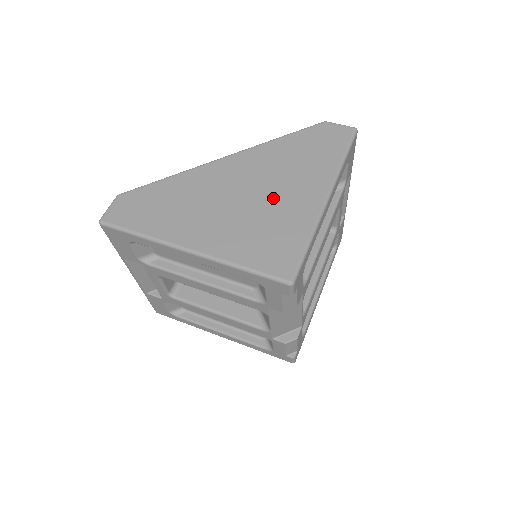
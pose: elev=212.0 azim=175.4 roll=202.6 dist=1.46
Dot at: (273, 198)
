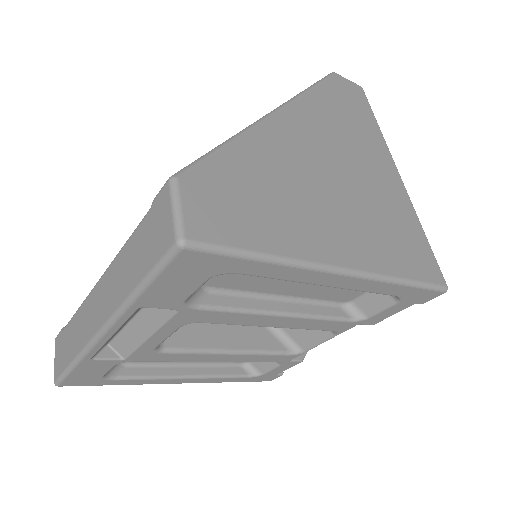
Dot at: (365, 177)
